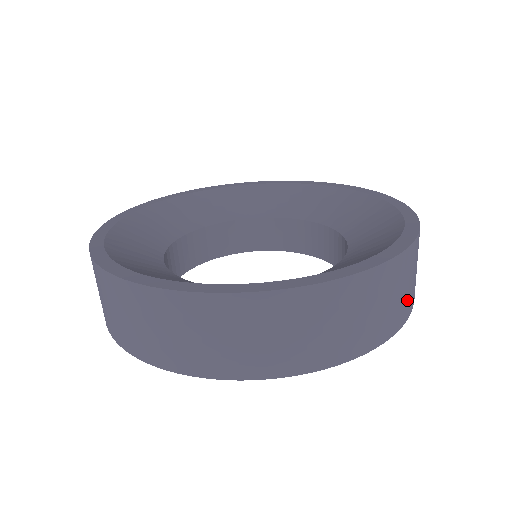
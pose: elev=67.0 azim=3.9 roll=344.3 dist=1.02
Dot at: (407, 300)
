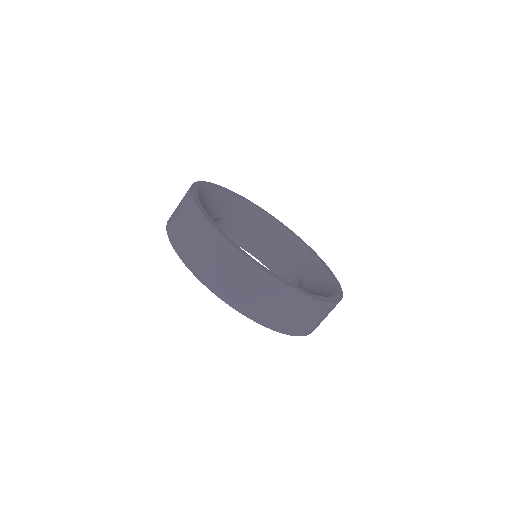
Dot at: (292, 323)
